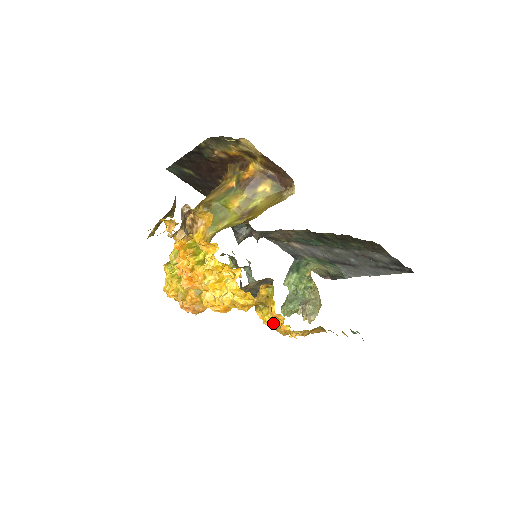
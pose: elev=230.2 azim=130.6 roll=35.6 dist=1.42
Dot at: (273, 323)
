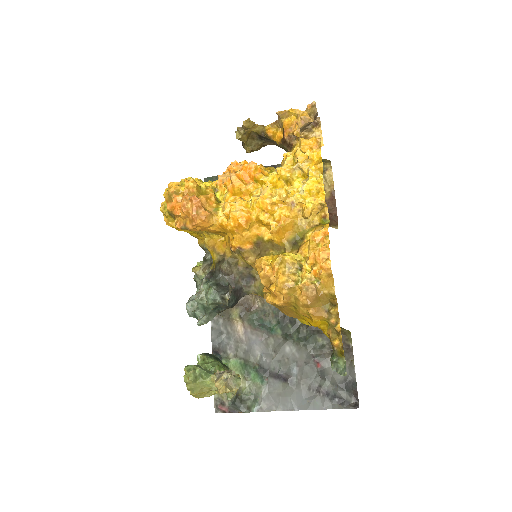
Dot at: (294, 258)
